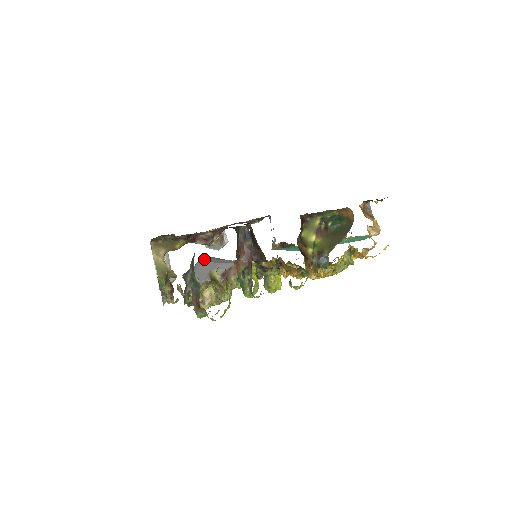
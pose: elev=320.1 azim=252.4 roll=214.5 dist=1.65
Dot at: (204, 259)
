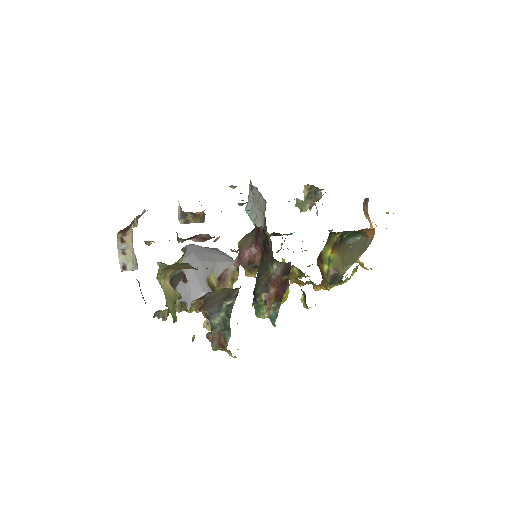
Dot at: (193, 254)
